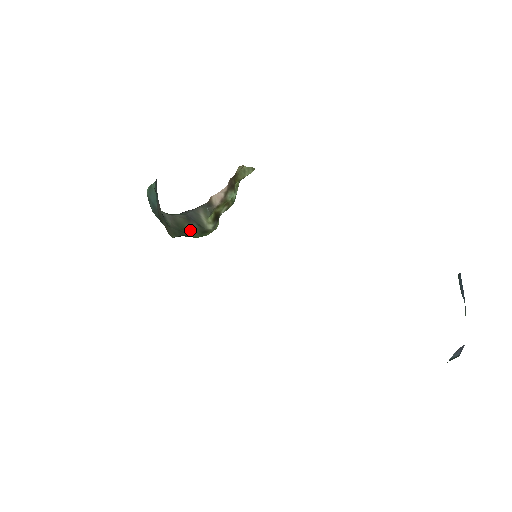
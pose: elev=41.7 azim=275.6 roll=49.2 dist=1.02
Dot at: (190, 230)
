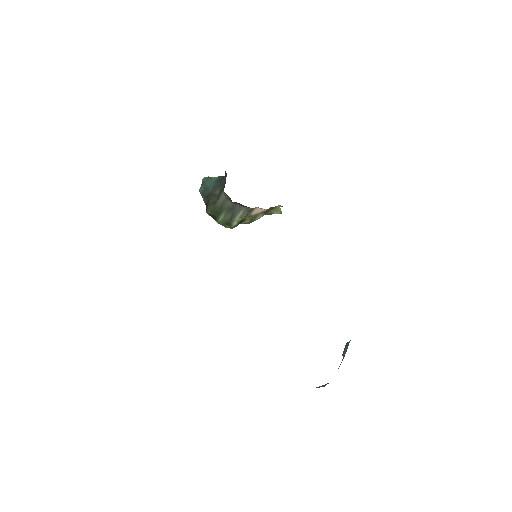
Dot at: (222, 216)
